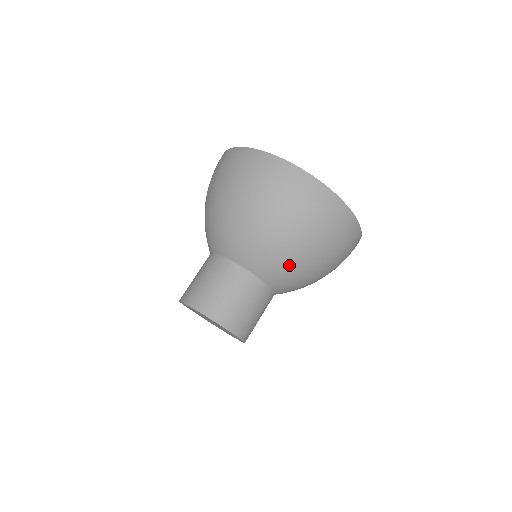
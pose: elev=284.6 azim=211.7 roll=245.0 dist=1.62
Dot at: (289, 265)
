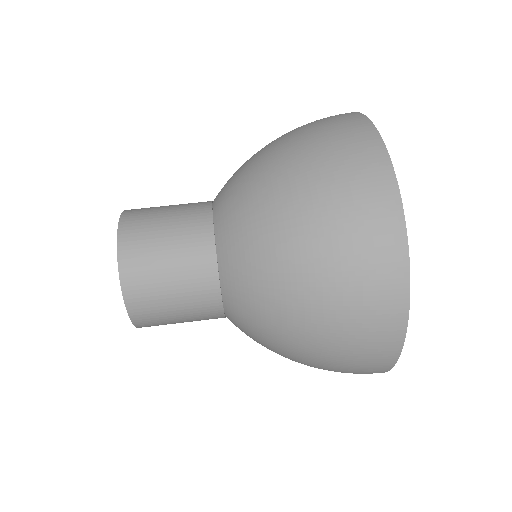
Dot at: (265, 345)
